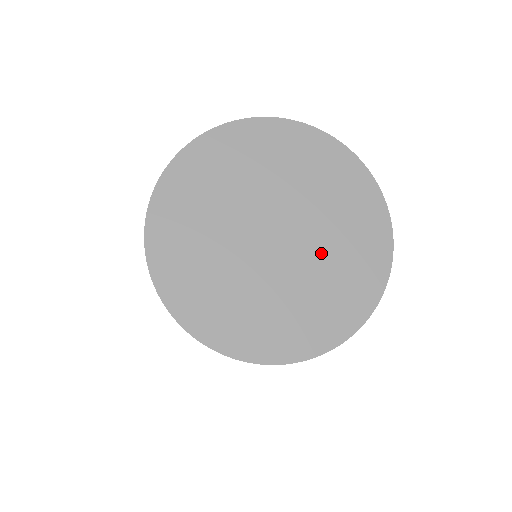
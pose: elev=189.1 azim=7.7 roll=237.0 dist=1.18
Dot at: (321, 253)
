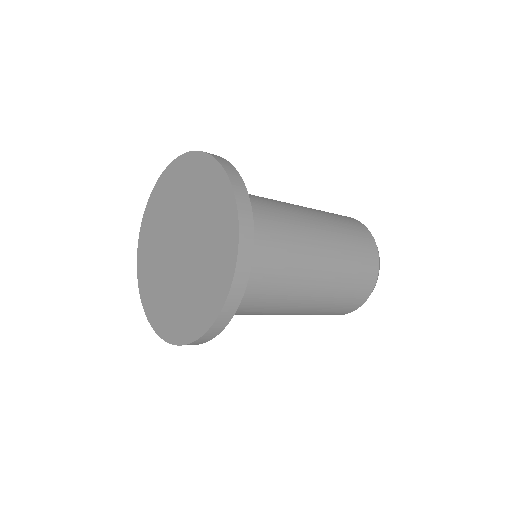
Dot at: (194, 272)
